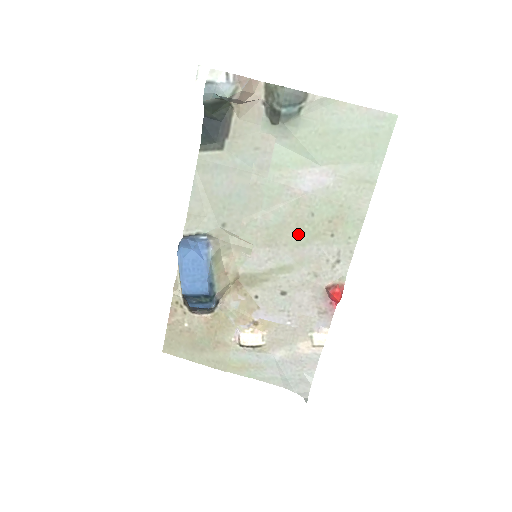
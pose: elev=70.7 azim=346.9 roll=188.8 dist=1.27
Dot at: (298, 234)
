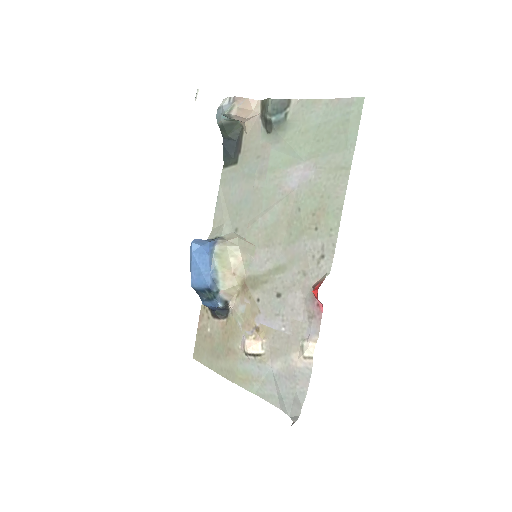
Dot at: (289, 231)
